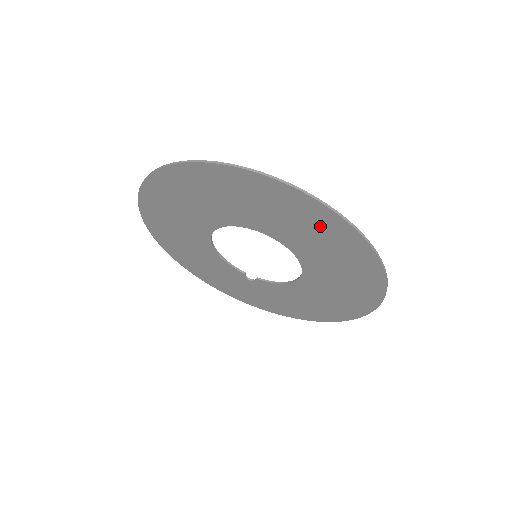
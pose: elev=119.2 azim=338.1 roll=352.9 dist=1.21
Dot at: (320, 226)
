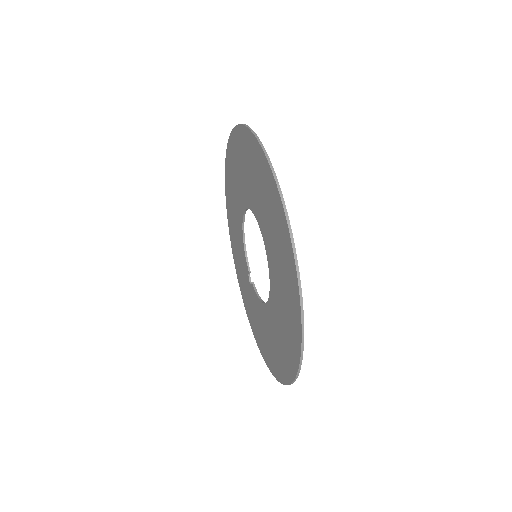
Dot at: (283, 246)
